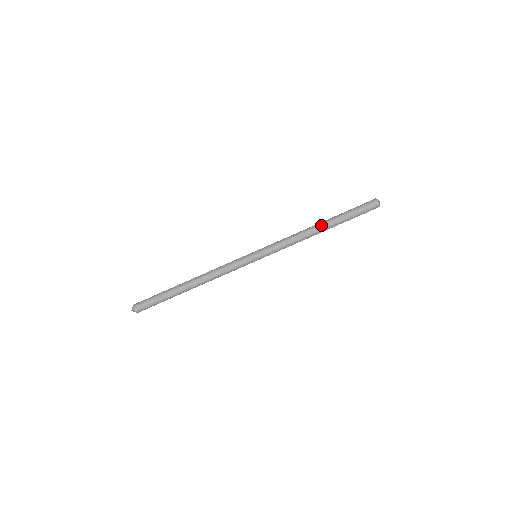
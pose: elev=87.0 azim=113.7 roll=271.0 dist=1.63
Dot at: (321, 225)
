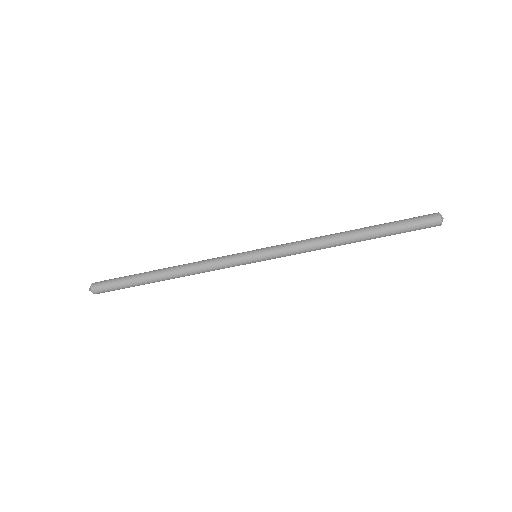
Dot at: (353, 242)
